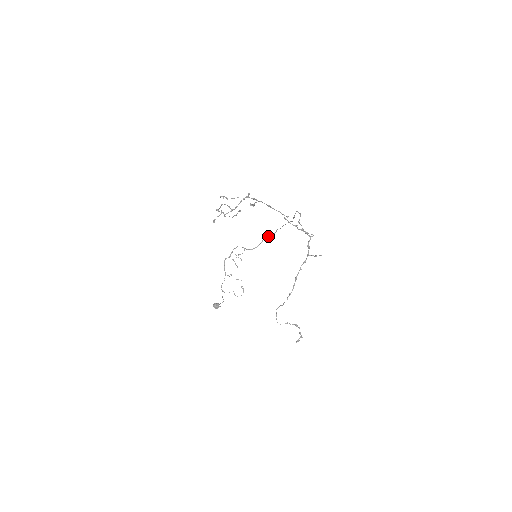
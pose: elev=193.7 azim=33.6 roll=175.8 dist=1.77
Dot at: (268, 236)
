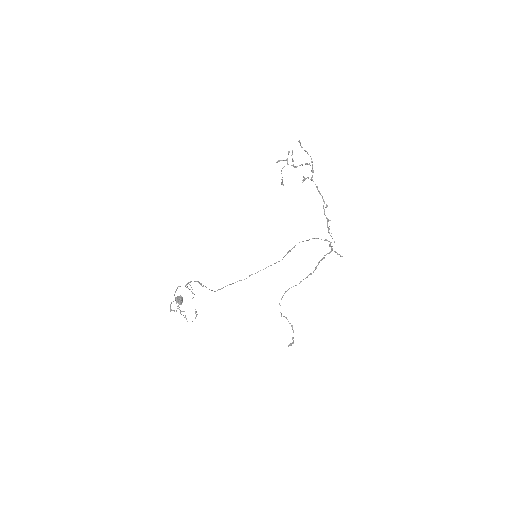
Dot at: occluded
